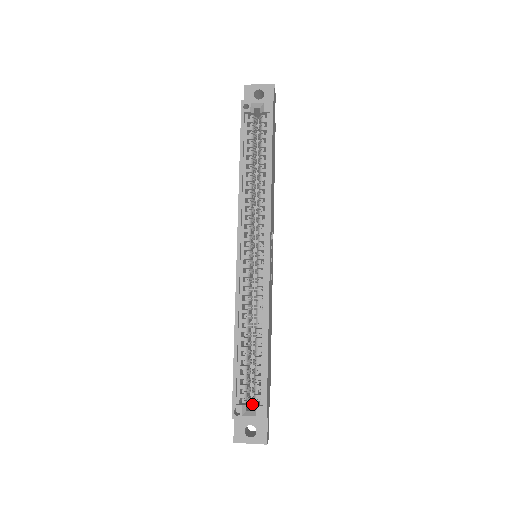
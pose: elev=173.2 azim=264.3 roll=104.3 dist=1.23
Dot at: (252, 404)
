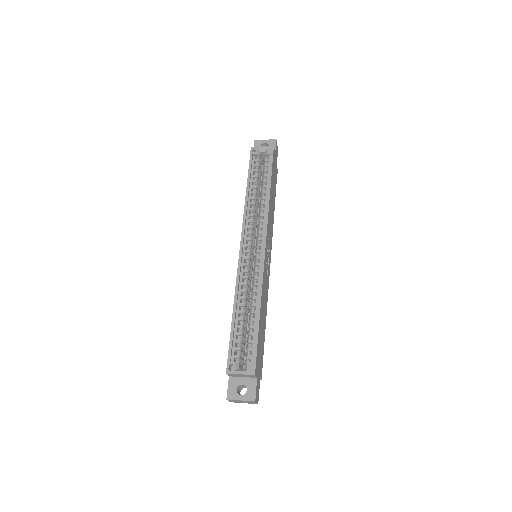
Dot at: occluded
